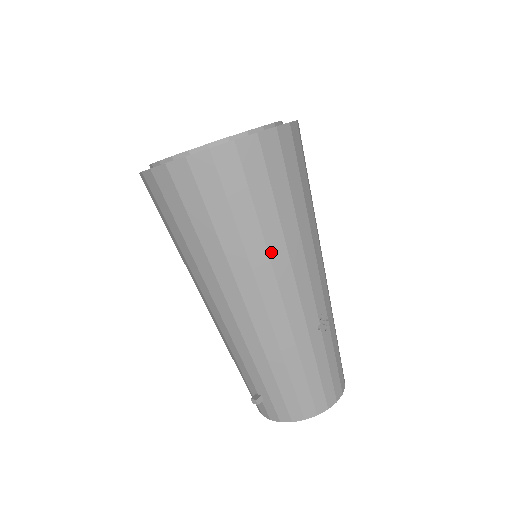
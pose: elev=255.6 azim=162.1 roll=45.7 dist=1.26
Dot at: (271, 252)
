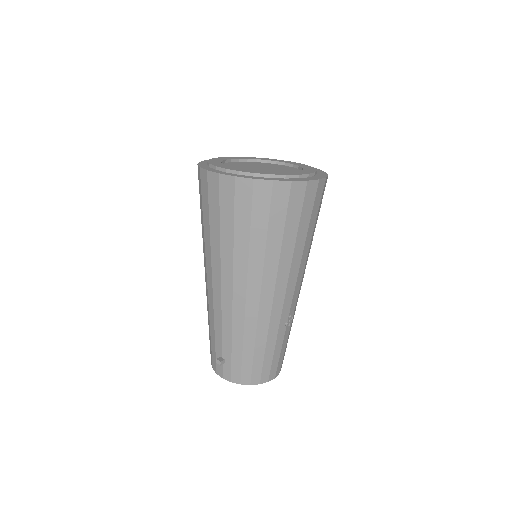
Dot at: (281, 264)
